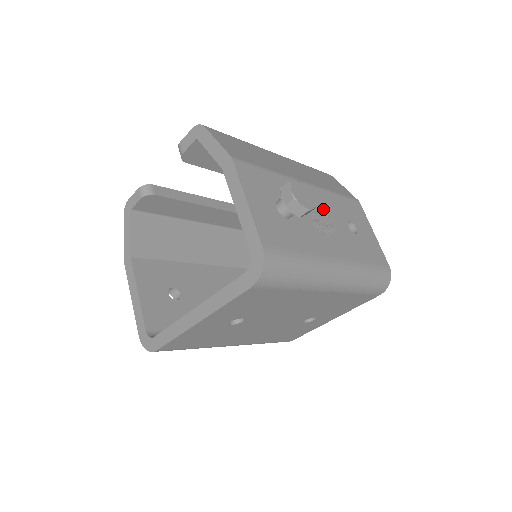
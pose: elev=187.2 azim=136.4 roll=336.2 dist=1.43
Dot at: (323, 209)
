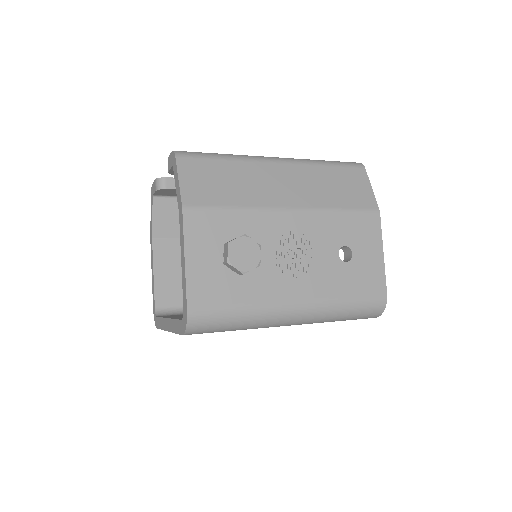
Dot at: (304, 239)
